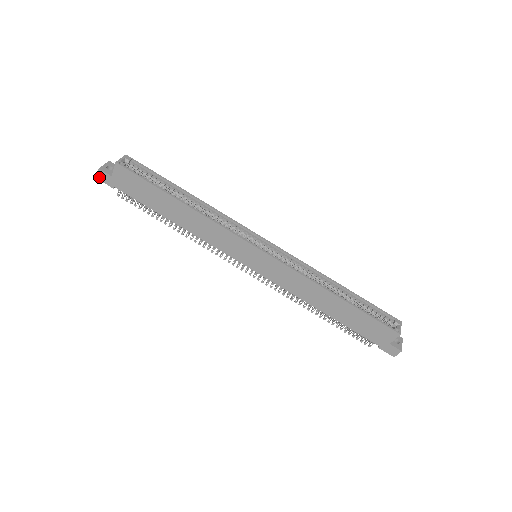
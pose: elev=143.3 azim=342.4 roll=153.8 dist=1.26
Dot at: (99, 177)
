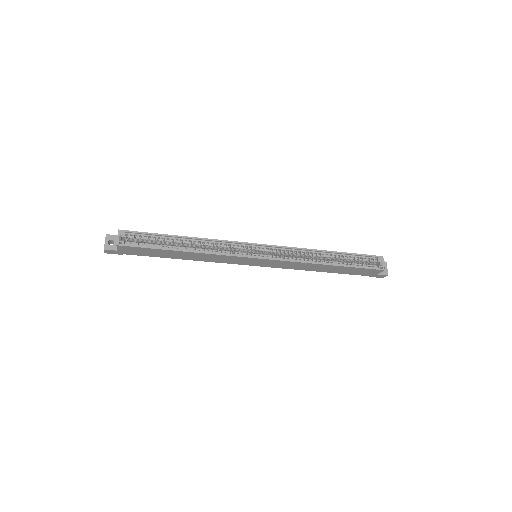
Dot at: (107, 252)
